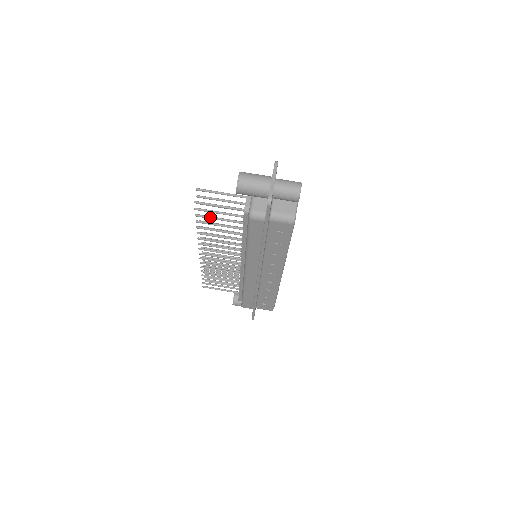
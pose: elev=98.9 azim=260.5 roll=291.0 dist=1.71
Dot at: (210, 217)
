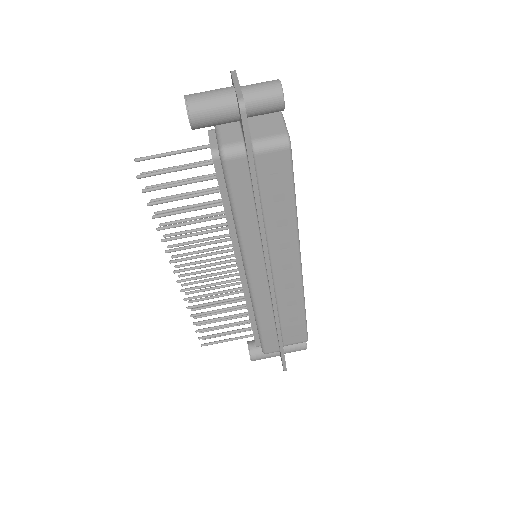
Dot at: (169, 199)
